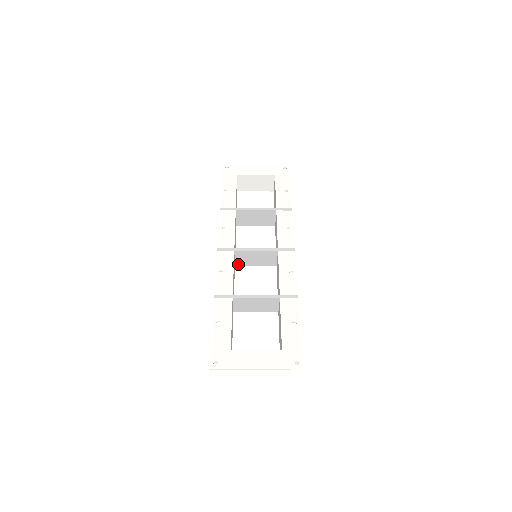
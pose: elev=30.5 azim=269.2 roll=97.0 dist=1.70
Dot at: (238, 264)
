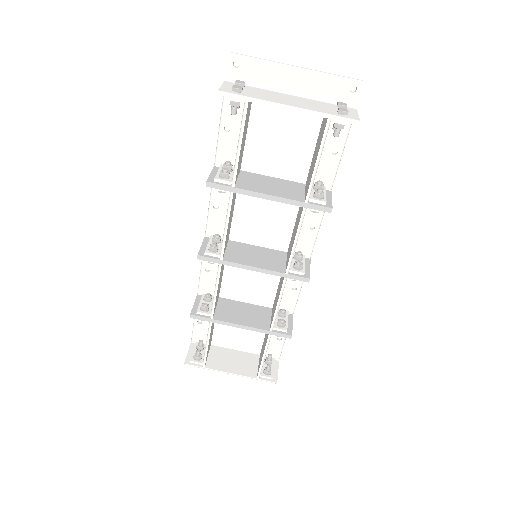
Dot at: (228, 259)
